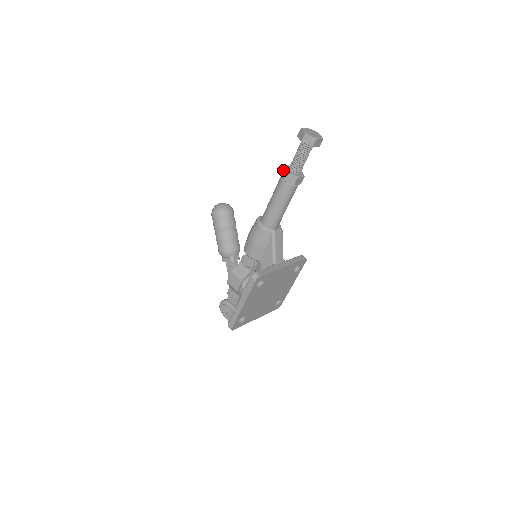
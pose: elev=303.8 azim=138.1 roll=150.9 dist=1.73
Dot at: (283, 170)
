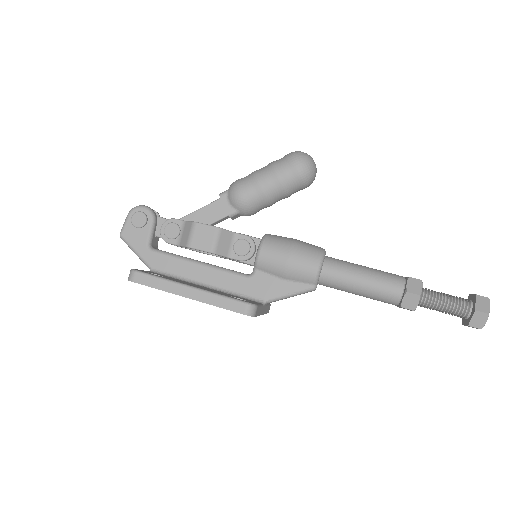
Dot at: (419, 283)
